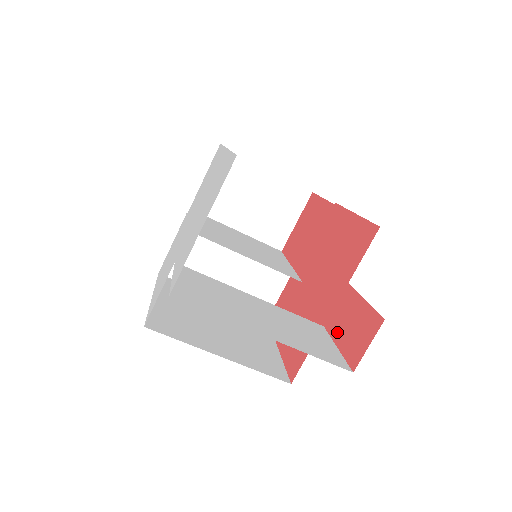
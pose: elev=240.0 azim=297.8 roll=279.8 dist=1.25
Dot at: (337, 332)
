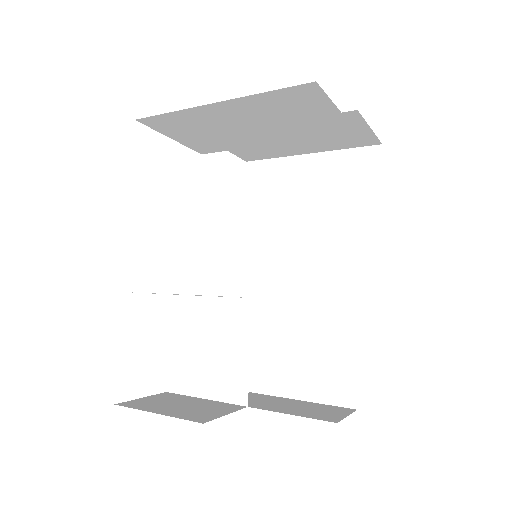
Dot at: occluded
